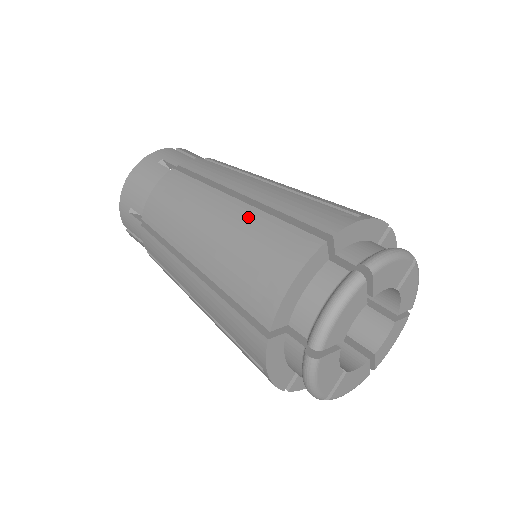
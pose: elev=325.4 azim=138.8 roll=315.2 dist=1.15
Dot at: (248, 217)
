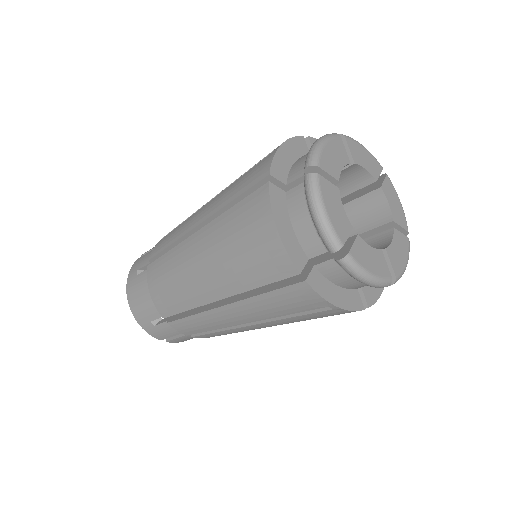
Dot at: occluded
